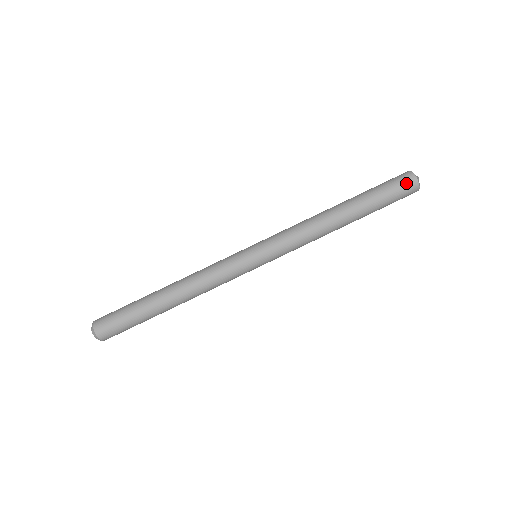
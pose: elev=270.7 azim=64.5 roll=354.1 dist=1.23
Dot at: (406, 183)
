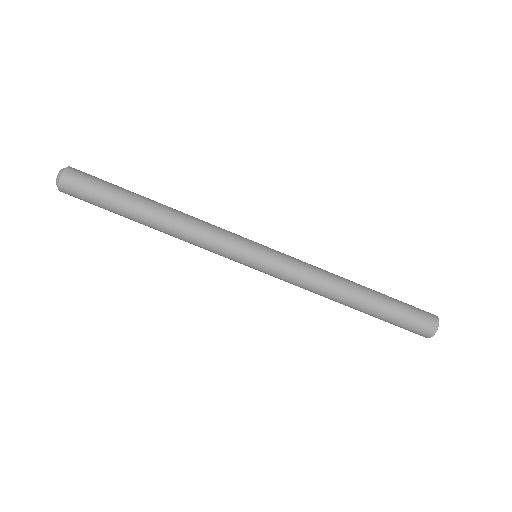
Dot at: (421, 332)
